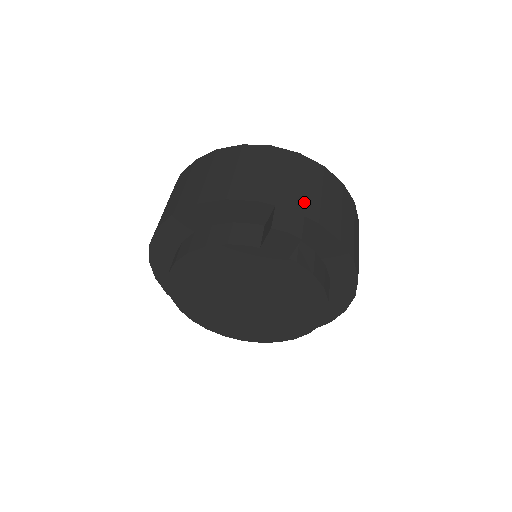
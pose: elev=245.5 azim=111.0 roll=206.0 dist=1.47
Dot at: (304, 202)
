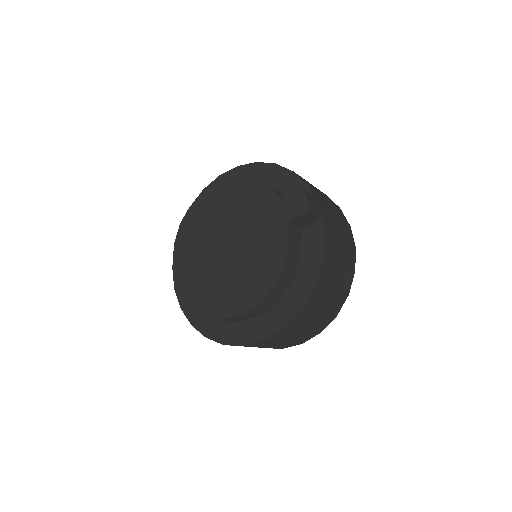
Dot at: (329, 220)
